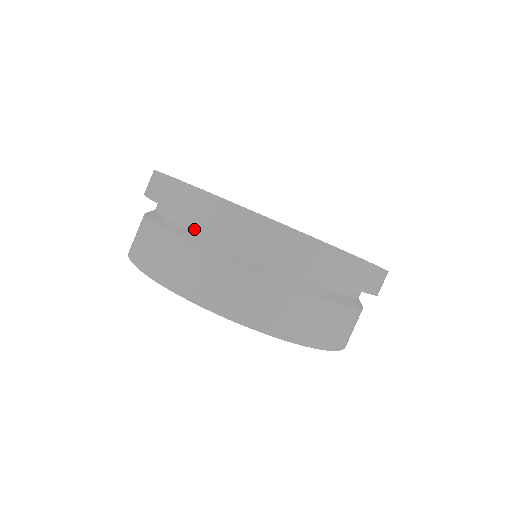
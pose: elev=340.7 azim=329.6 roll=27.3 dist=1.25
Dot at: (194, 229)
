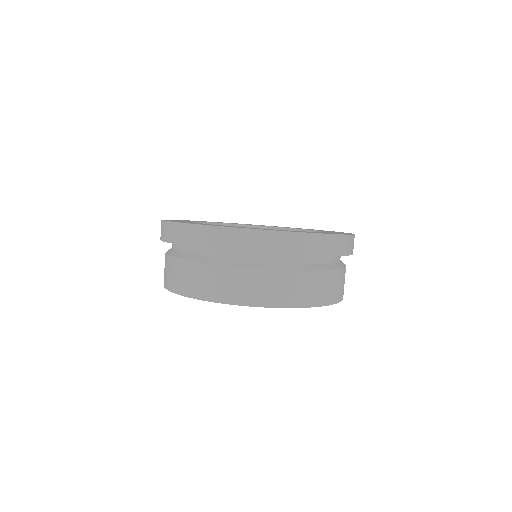
Dot at: (271, 259)
